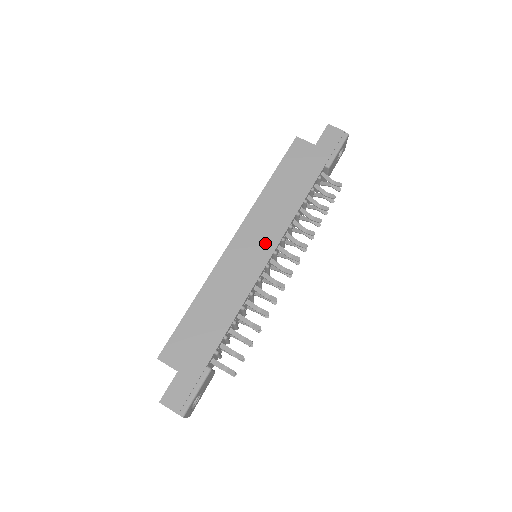
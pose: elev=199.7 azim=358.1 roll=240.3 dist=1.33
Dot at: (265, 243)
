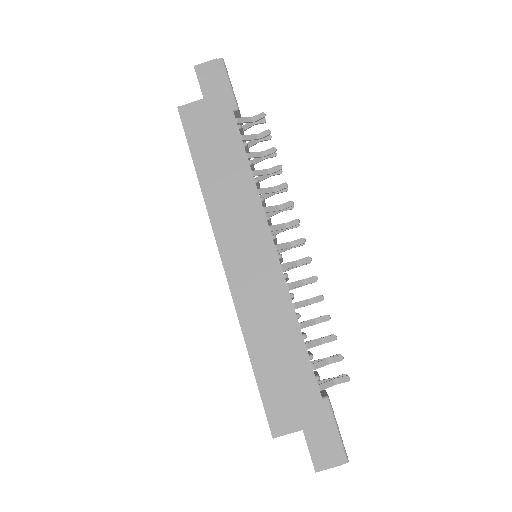
Dot at: (256, 238)
